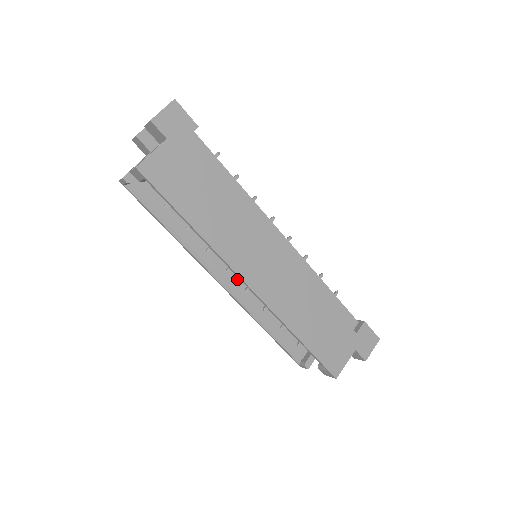
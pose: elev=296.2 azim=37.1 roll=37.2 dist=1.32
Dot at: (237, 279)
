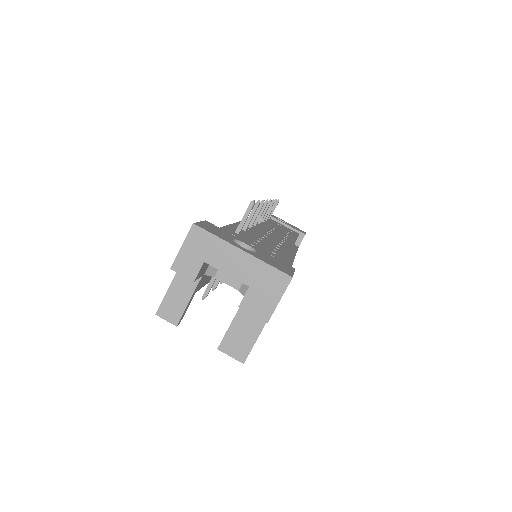
Dot at: occluded
